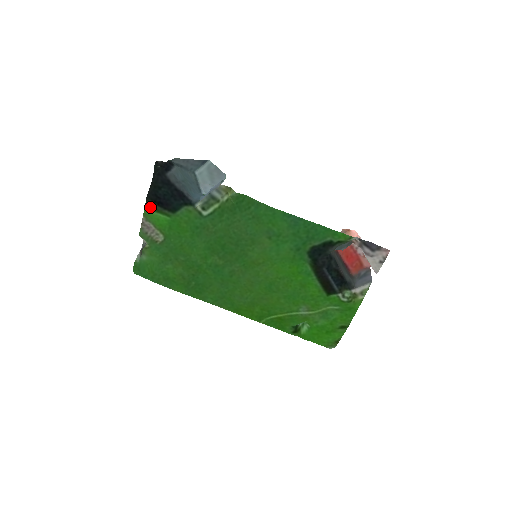
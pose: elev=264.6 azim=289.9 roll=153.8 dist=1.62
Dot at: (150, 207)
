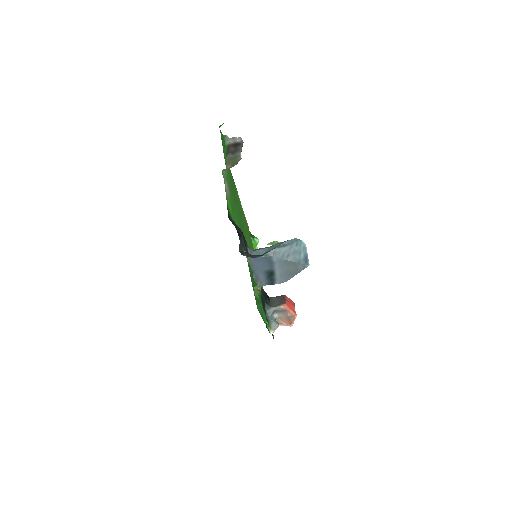
Dot at: (228, 210)
